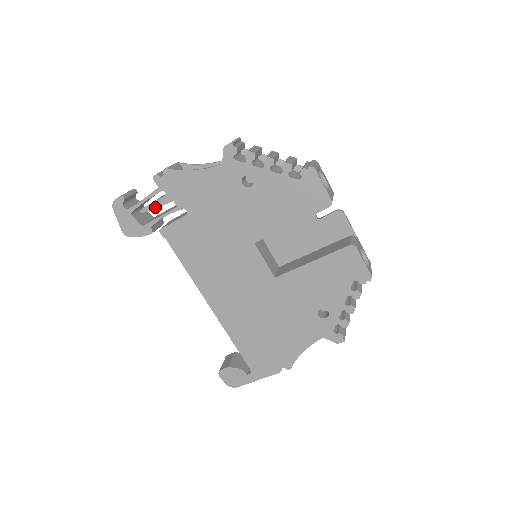
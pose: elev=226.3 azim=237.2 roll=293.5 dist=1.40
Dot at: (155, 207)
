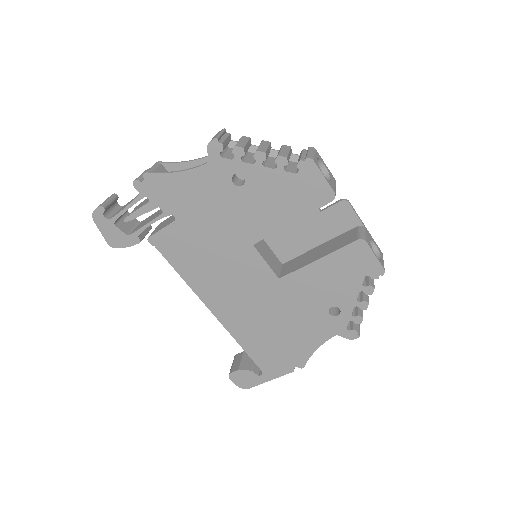
Dot at: (139, 215)
